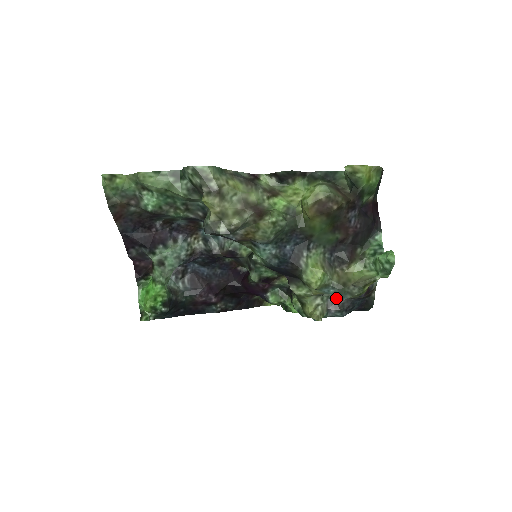
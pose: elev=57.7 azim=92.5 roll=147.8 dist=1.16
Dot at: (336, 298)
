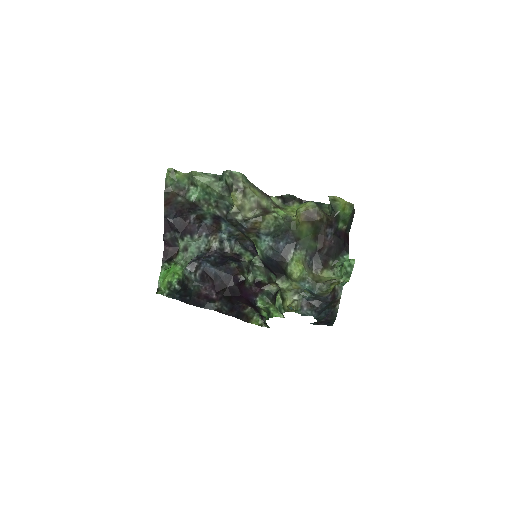
Dot at: (309, 298)
